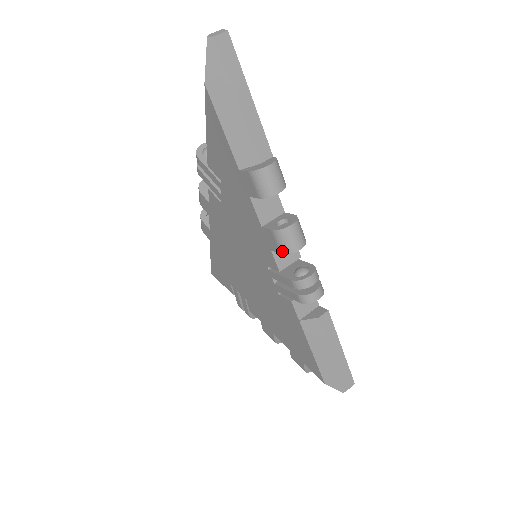
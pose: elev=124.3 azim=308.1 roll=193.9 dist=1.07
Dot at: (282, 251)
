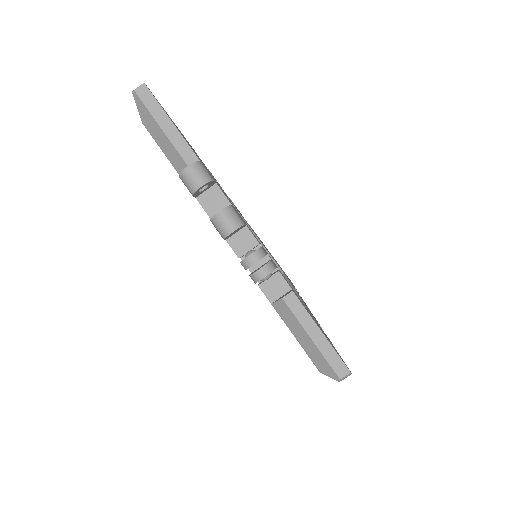
Dot at: (222, 237)
